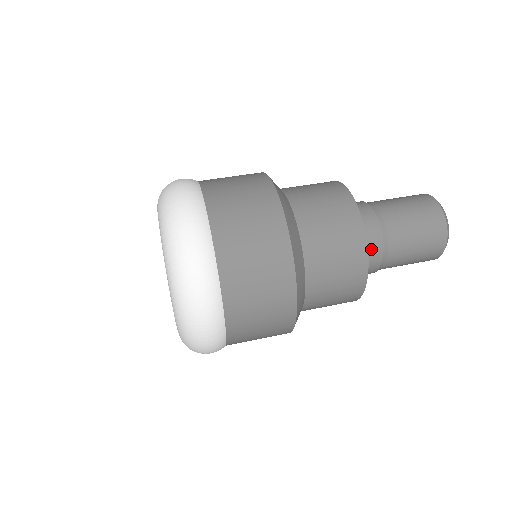
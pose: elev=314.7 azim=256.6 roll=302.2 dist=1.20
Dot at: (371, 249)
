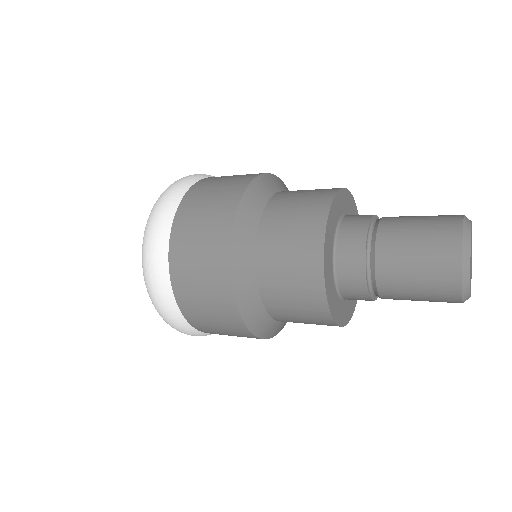
Dot at: (354, 228)
